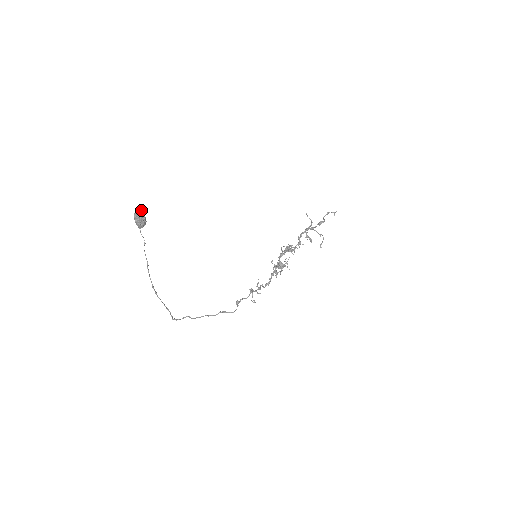
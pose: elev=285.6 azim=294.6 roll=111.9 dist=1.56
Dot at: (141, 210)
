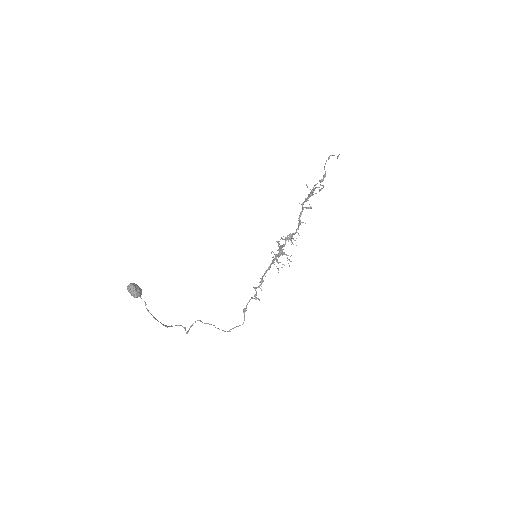
Dot at: (133, 286)
